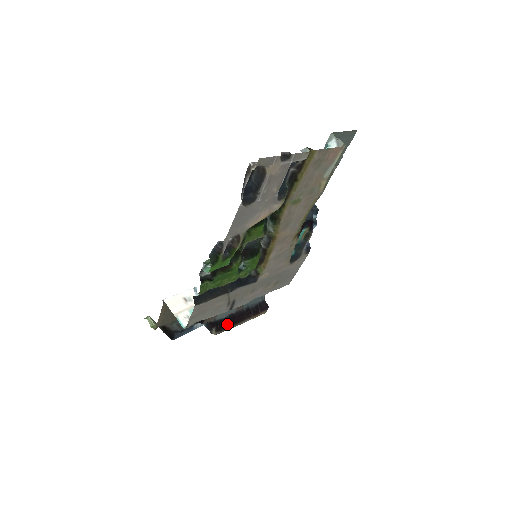
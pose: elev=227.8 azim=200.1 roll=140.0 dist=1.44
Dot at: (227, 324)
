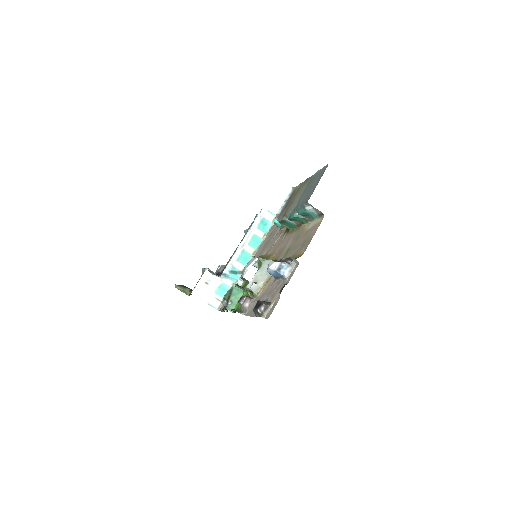
Dot at: occluded
